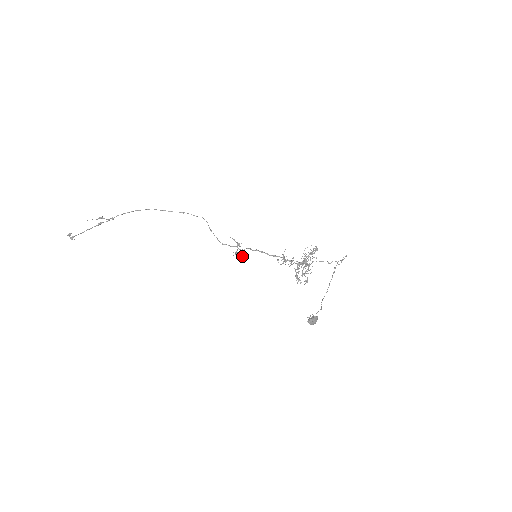
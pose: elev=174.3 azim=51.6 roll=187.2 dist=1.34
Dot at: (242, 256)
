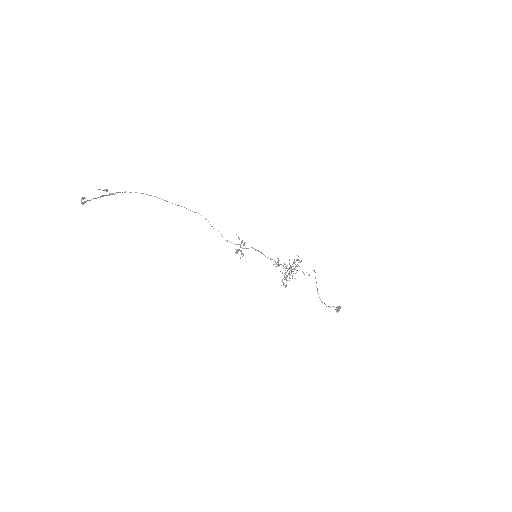
Dot at: (243, 254)
